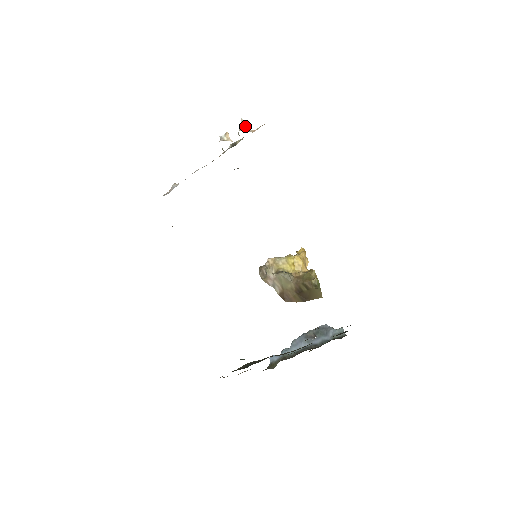
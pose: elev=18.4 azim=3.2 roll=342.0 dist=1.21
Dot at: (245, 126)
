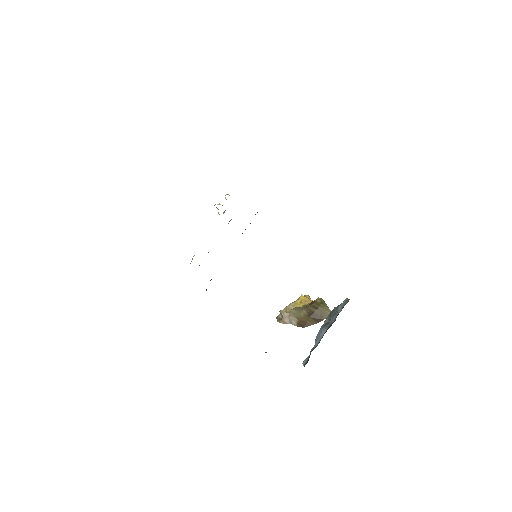
Dot at: (229, 195)
